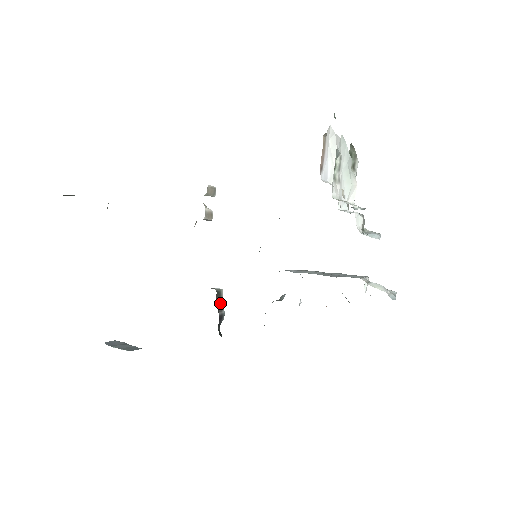
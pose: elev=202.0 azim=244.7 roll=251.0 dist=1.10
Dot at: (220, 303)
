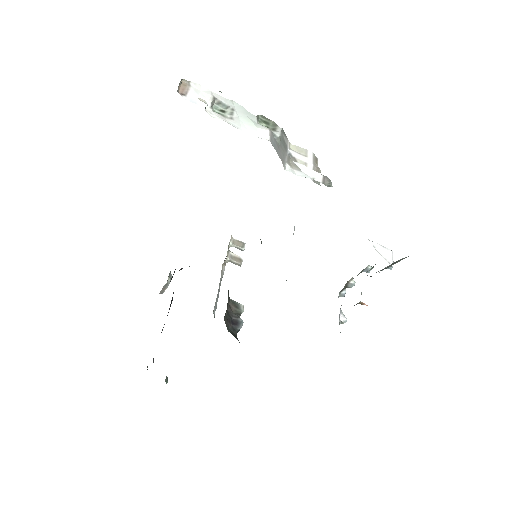
Dot at: (238, 314)
